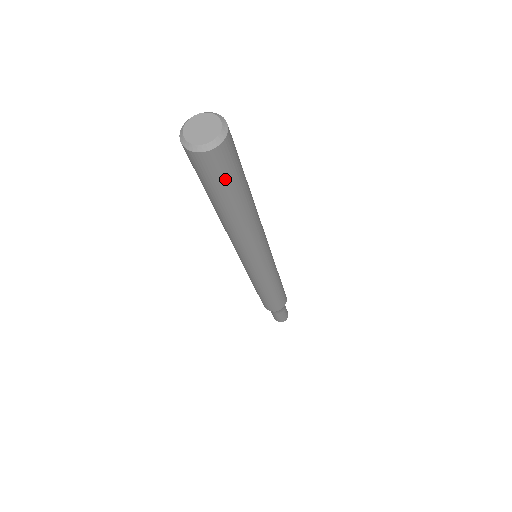
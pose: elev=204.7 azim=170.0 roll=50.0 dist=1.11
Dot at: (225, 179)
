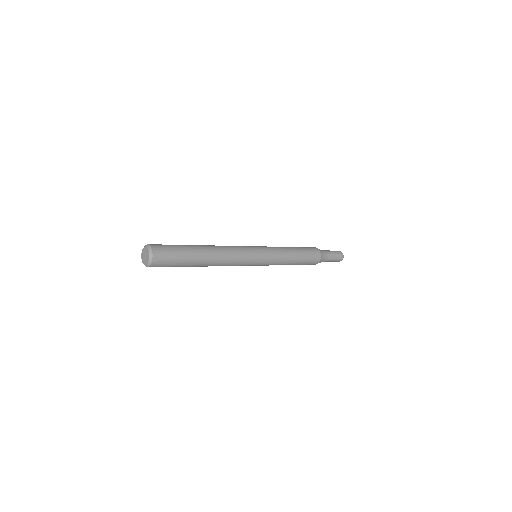
Dot at: occluded
